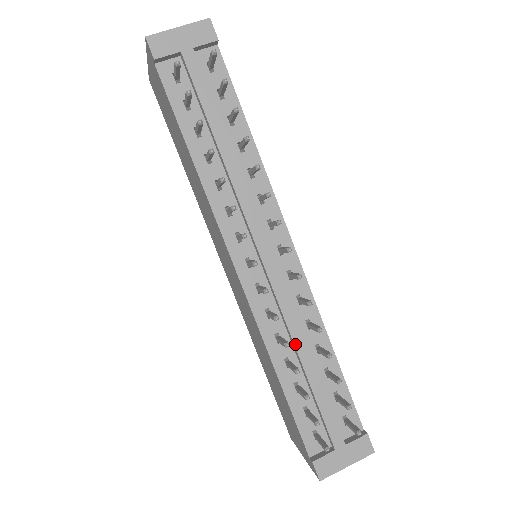
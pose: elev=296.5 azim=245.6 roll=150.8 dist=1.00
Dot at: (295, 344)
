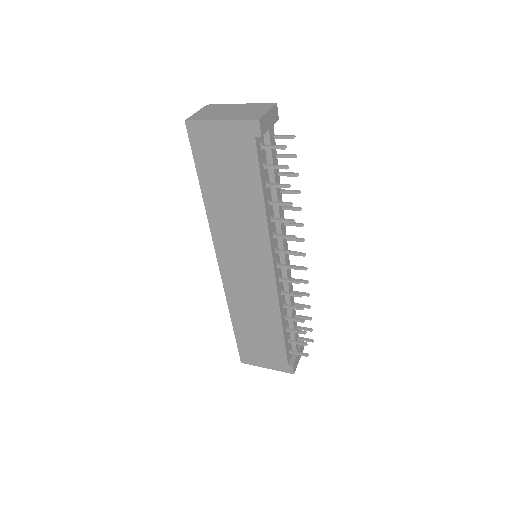
Dot at: occluded
